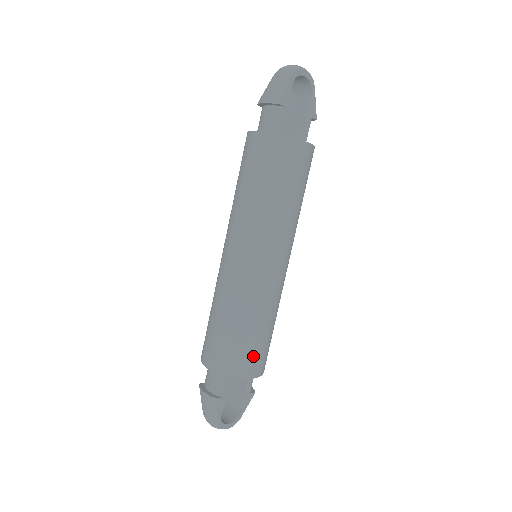
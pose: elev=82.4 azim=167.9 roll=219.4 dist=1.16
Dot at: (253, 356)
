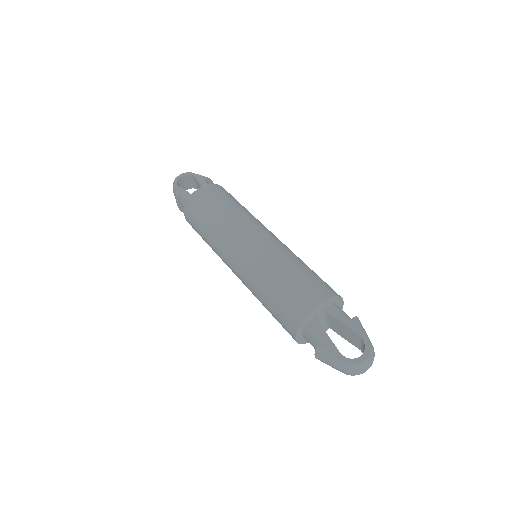
Dot at: (299, 293)
